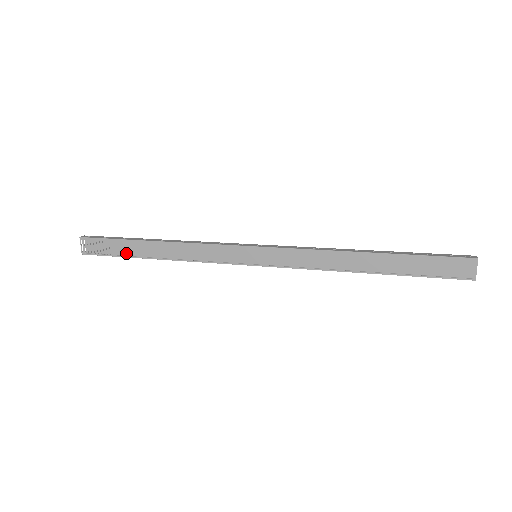
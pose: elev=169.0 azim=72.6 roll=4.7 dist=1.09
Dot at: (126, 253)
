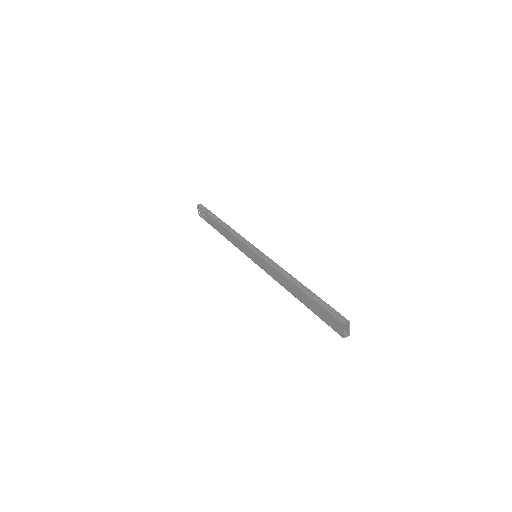
Dot at: (212, 224)
